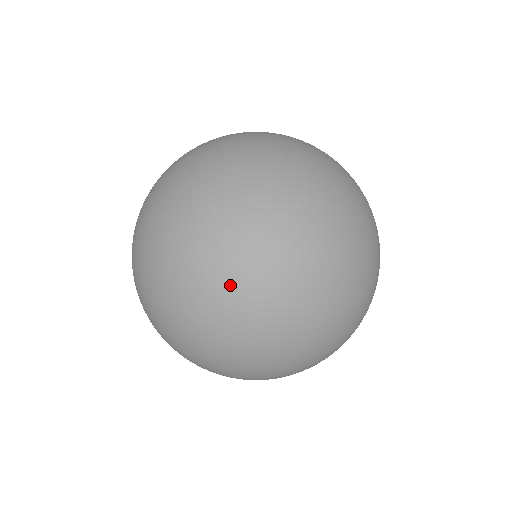
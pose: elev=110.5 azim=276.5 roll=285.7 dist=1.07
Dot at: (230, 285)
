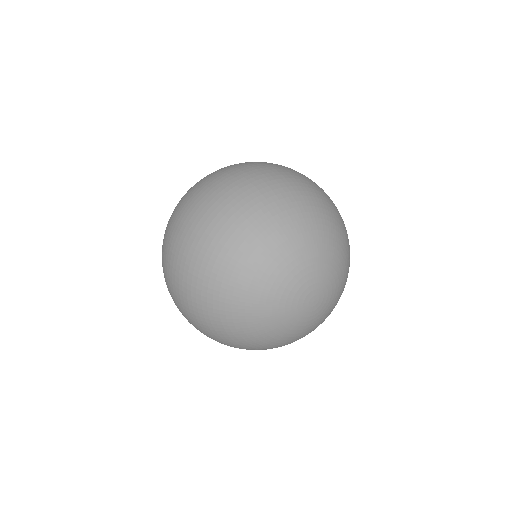
Dot at: (287, 222)
